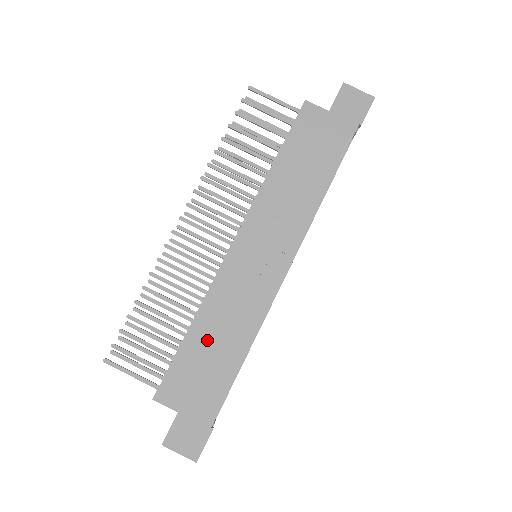
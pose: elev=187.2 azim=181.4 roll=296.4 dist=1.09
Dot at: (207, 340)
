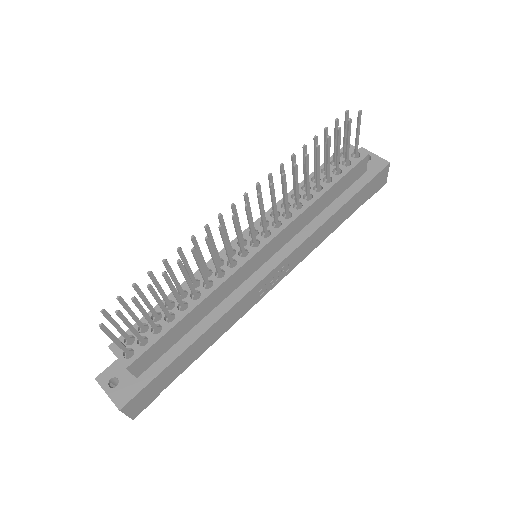
Dot at: (194, 323)
